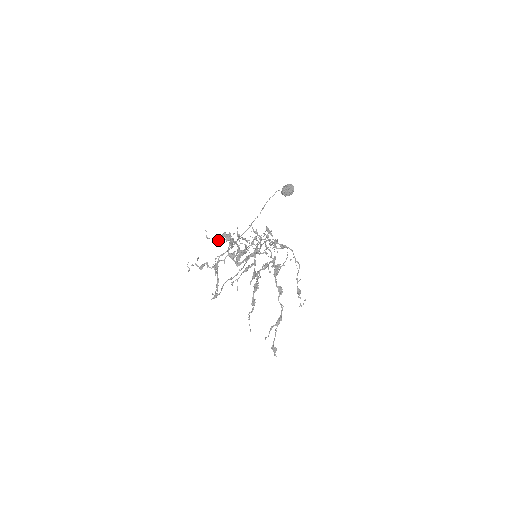
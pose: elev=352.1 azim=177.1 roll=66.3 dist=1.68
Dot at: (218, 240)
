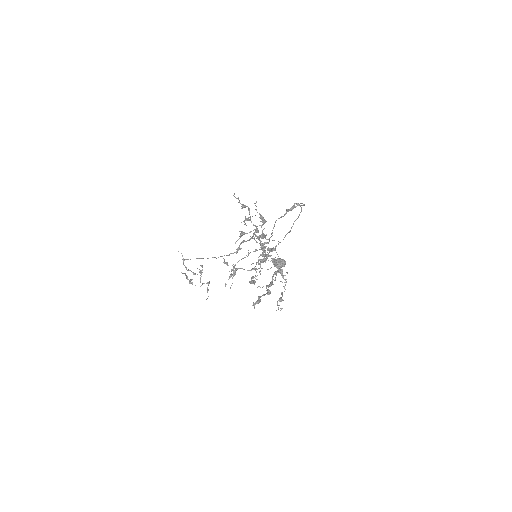
Dot at: (259, 214)
